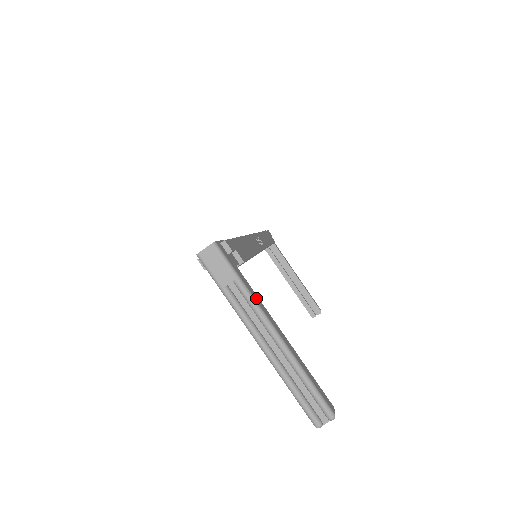
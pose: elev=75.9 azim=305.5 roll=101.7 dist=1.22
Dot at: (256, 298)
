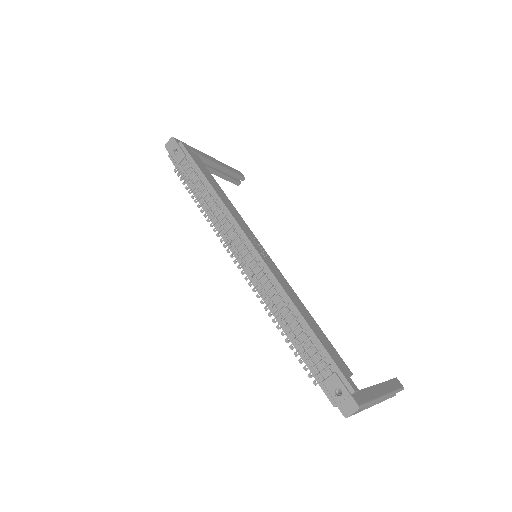
Dot at: (373, 394)
